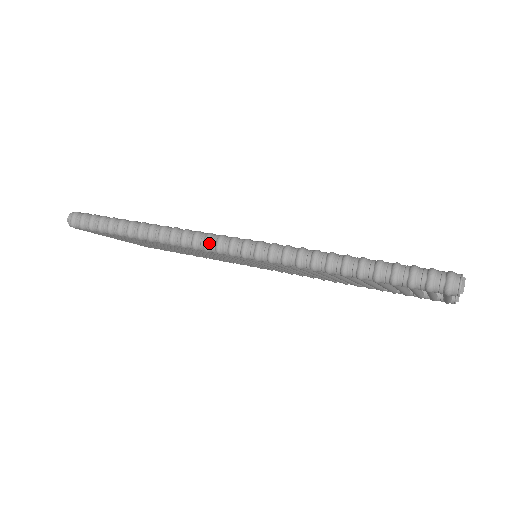
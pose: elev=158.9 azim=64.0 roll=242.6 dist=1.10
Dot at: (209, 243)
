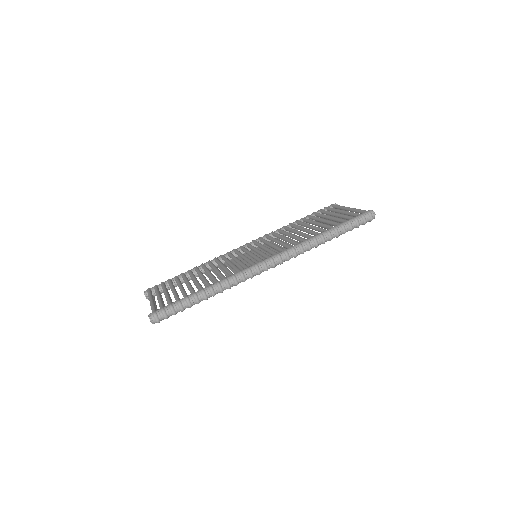
Dot at: (260, 270)
